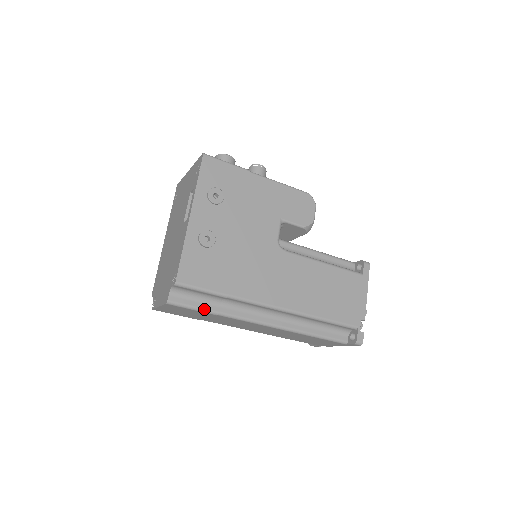
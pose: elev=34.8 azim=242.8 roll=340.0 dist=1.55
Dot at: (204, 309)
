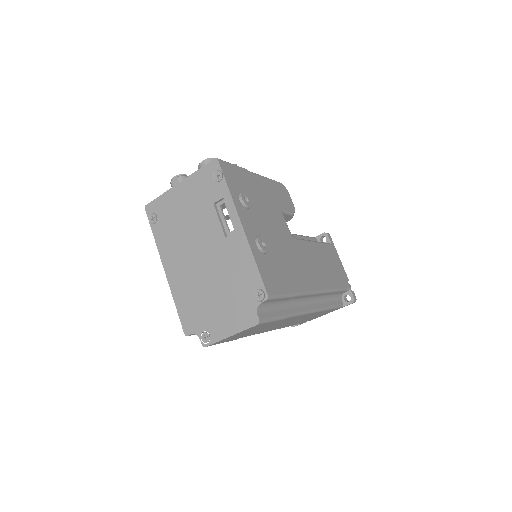
Dot at: (280, 317)
